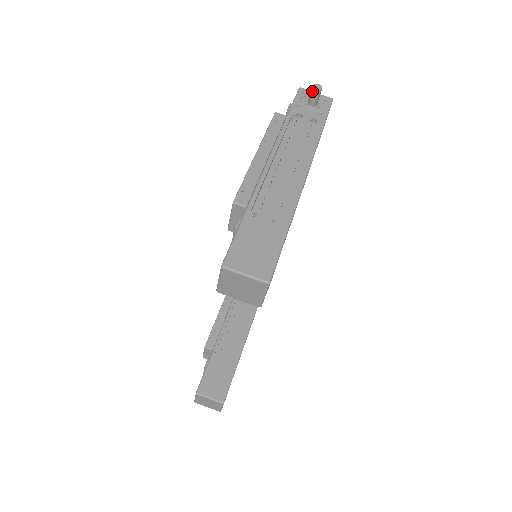
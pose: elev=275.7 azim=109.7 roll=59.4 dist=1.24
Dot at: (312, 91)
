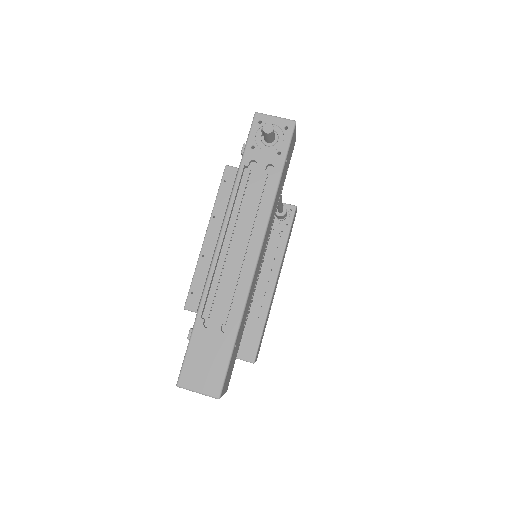
Dot at: (263, 133)
